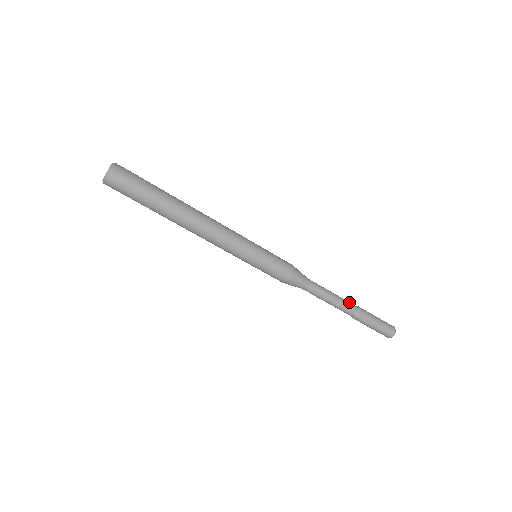
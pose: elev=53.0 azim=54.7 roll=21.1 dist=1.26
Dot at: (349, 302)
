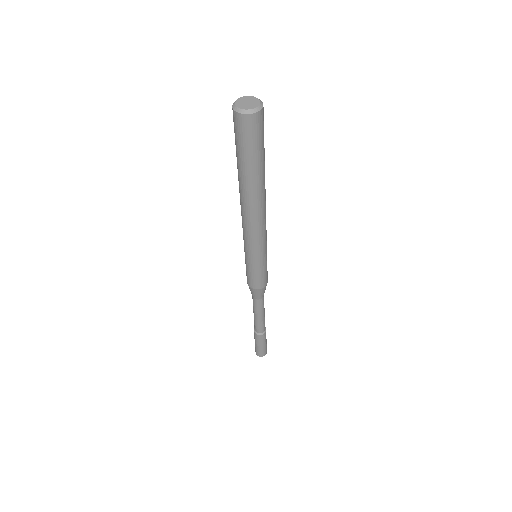
Dot at: occluded
